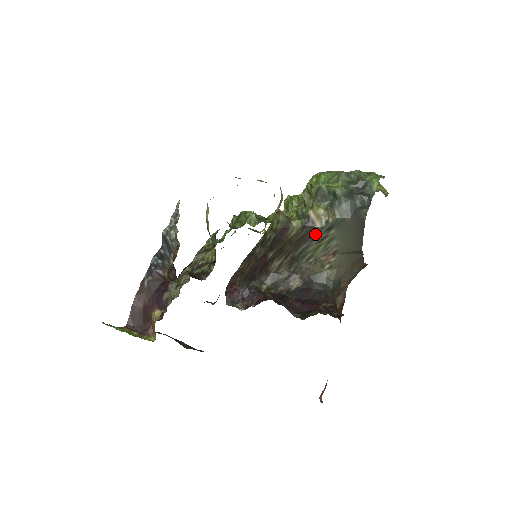
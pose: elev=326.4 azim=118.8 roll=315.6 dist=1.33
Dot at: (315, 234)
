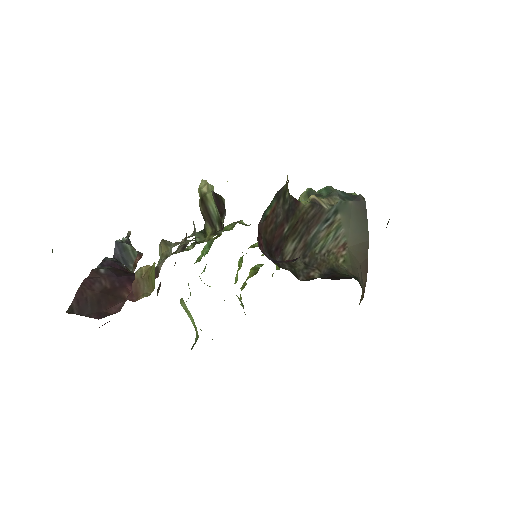
Dot at: (324, 216)
